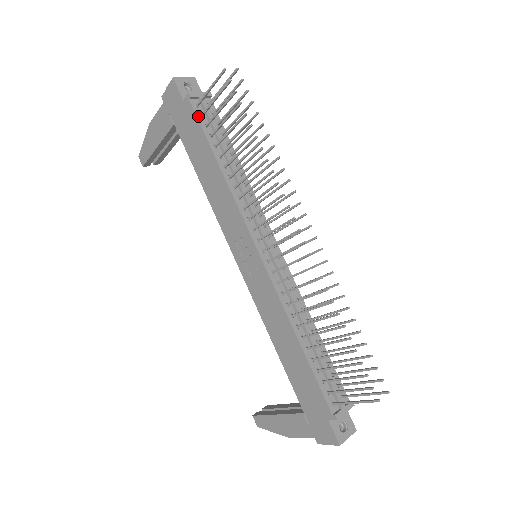
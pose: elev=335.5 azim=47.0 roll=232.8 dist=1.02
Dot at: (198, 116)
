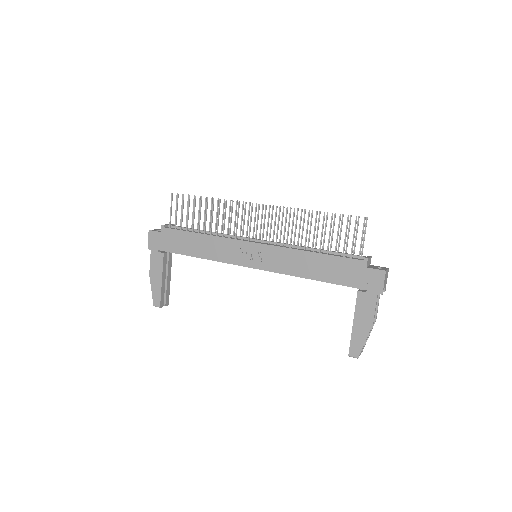
Dot at: (174, 229)
